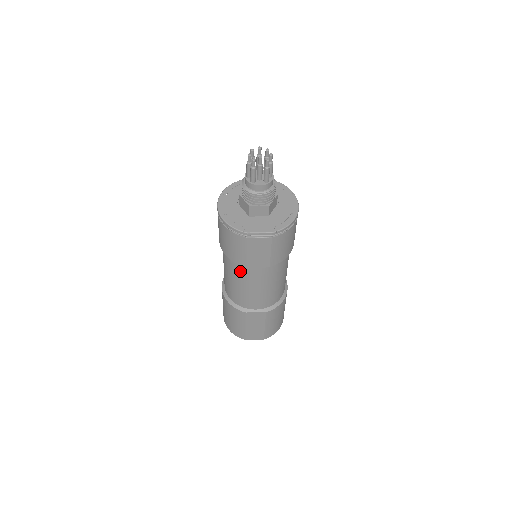
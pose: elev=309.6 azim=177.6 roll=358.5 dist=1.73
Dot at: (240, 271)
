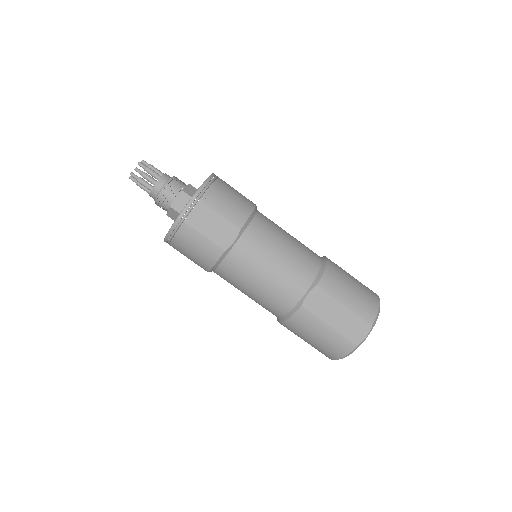
Dot at: (234, 266)
